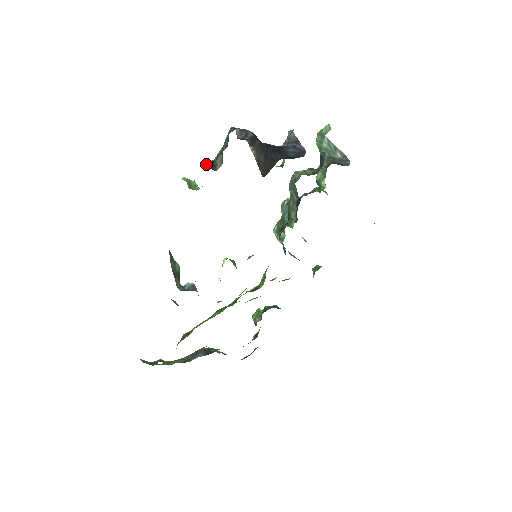
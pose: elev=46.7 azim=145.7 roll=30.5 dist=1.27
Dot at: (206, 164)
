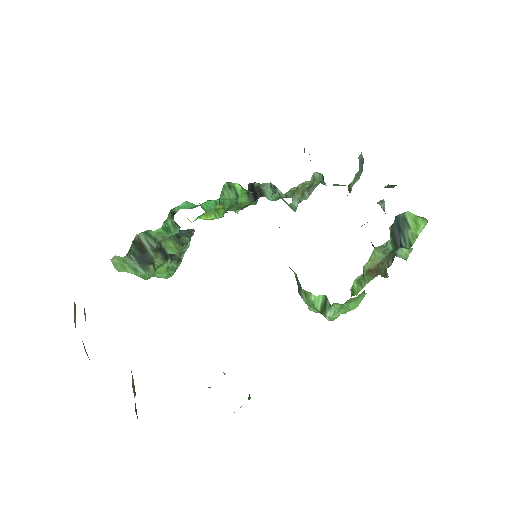
Dot at: occluded
